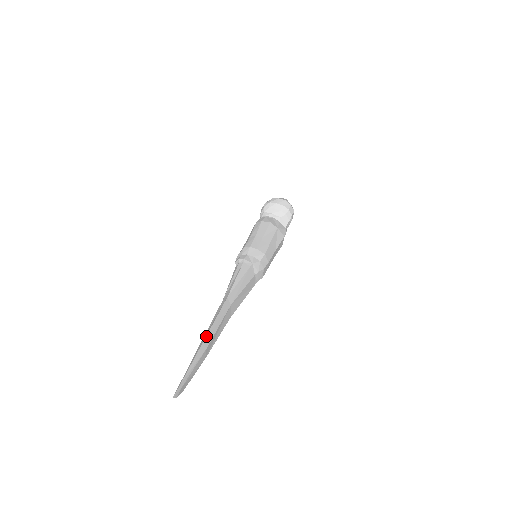
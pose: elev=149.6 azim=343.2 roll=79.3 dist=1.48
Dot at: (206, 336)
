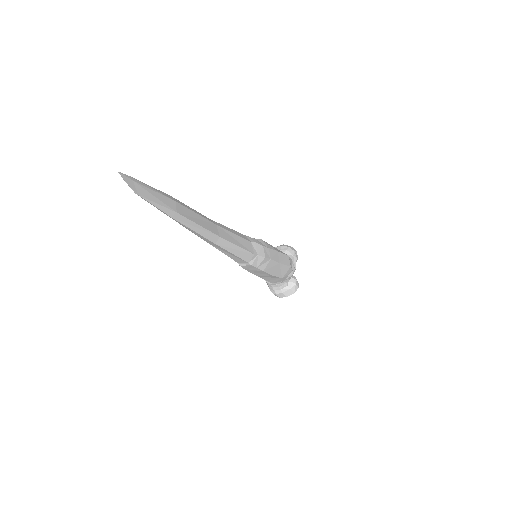
Dot at: (176, 199)
